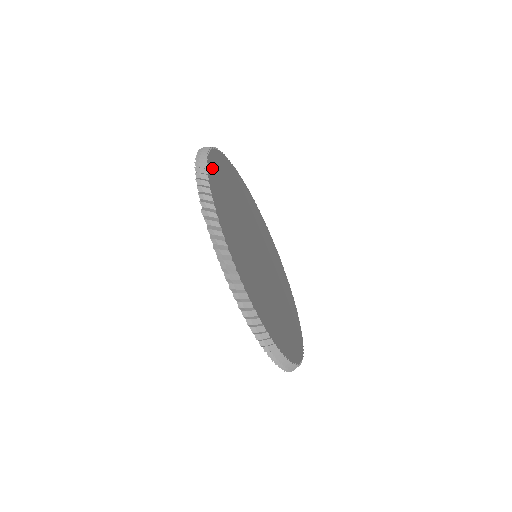
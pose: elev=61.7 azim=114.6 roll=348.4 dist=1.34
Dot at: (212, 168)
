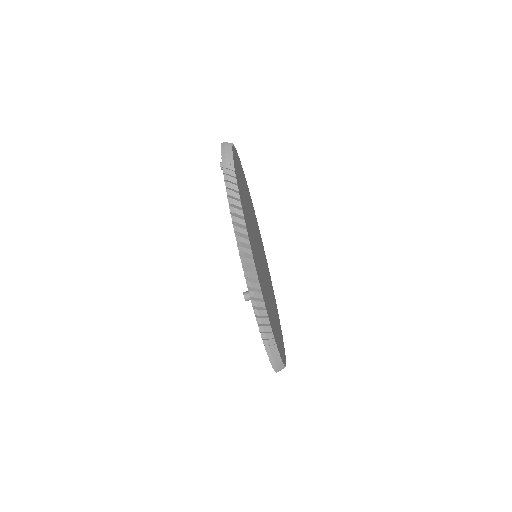
Dot at: occluded
